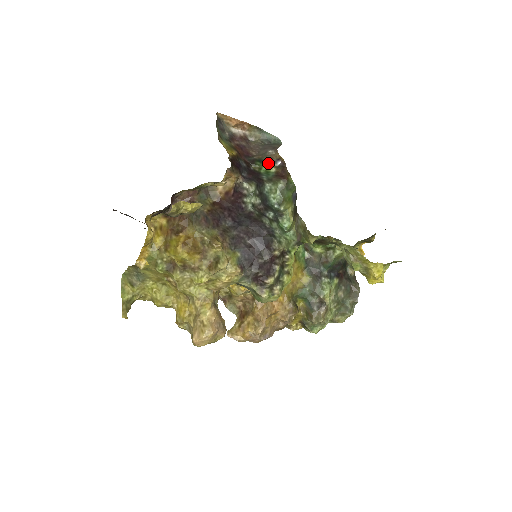
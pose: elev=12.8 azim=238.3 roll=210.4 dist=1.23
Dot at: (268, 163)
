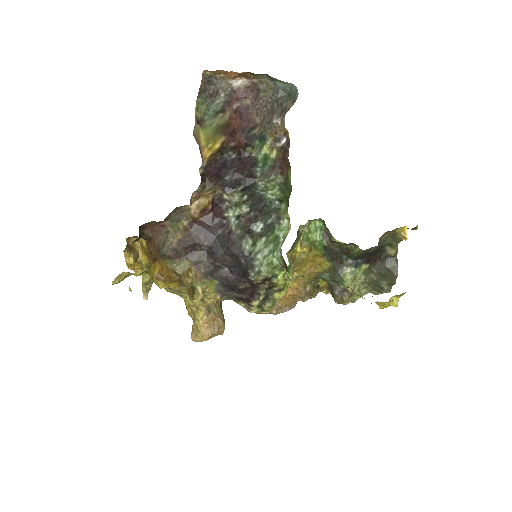
Dot at: (269, 142)
